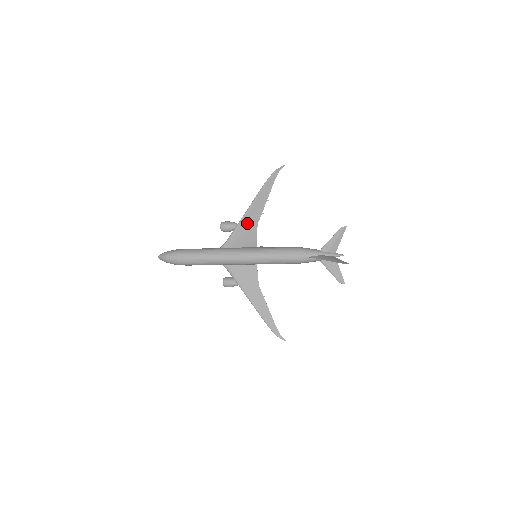
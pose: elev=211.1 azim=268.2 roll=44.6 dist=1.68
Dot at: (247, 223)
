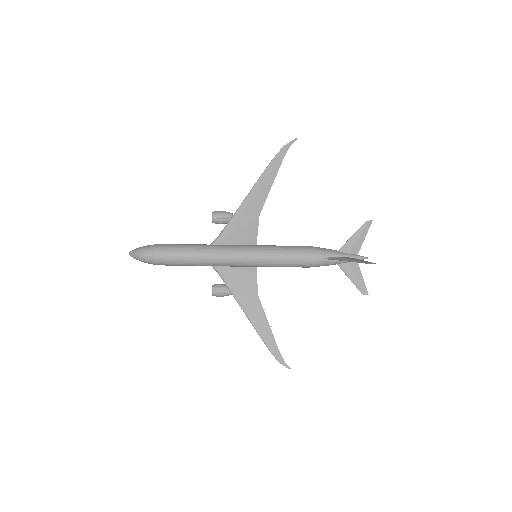
Dot at: (246, 213)
